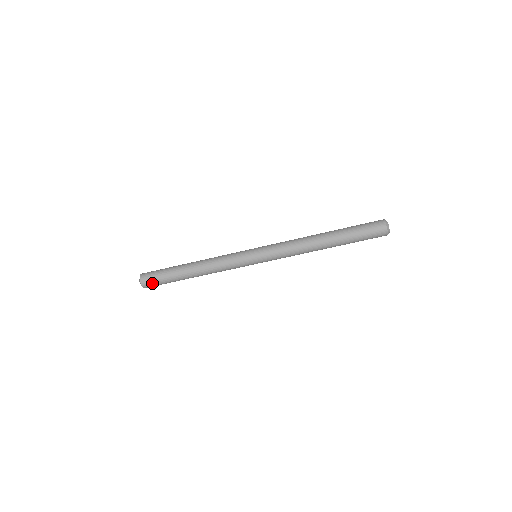
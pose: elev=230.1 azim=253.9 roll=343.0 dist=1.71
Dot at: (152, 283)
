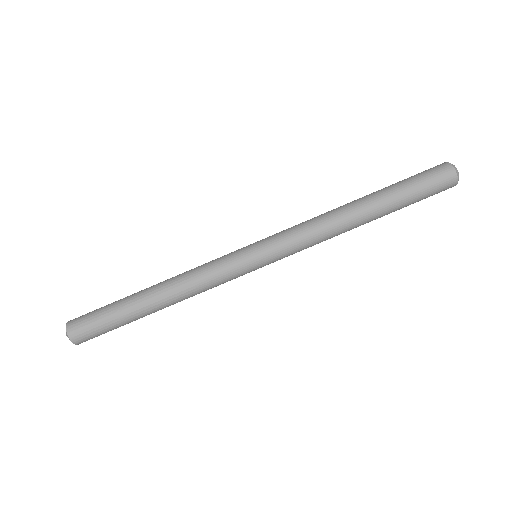
Dot at: (91, 335)
